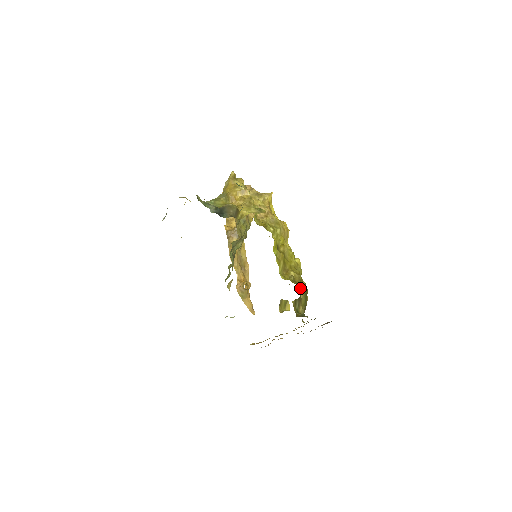
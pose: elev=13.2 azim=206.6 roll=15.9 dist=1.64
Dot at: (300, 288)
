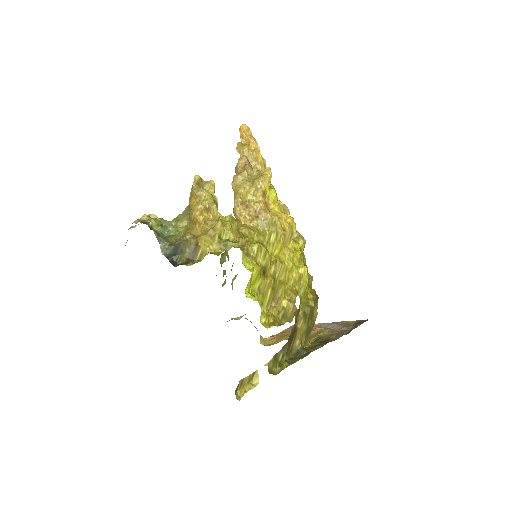
Dot at: (297, 317)
